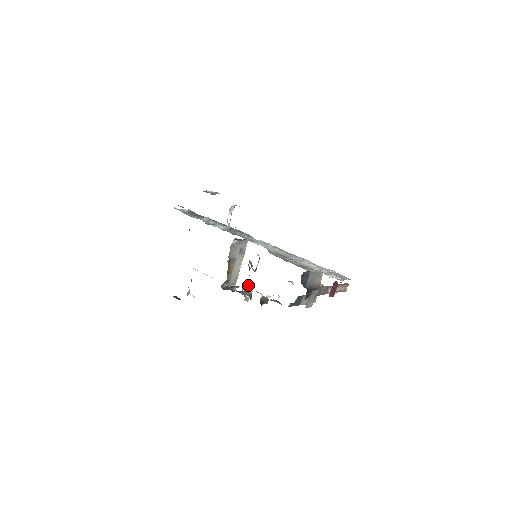
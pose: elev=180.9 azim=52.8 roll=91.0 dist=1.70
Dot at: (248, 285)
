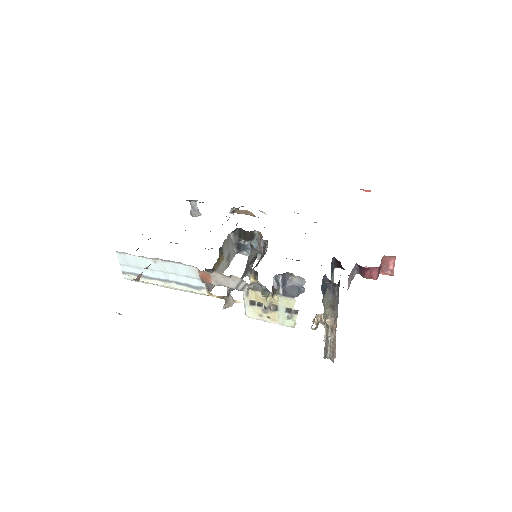
Dot at: (249, 271)
